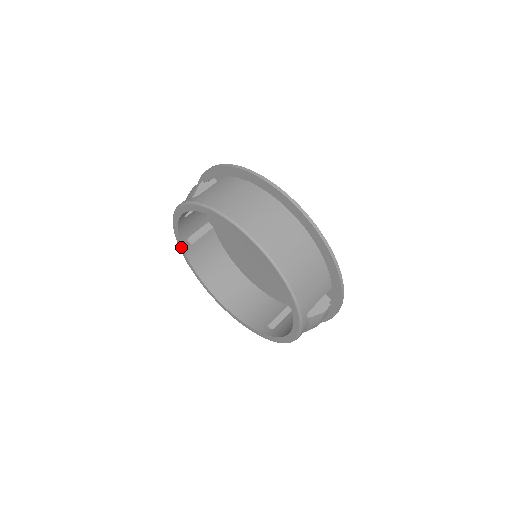
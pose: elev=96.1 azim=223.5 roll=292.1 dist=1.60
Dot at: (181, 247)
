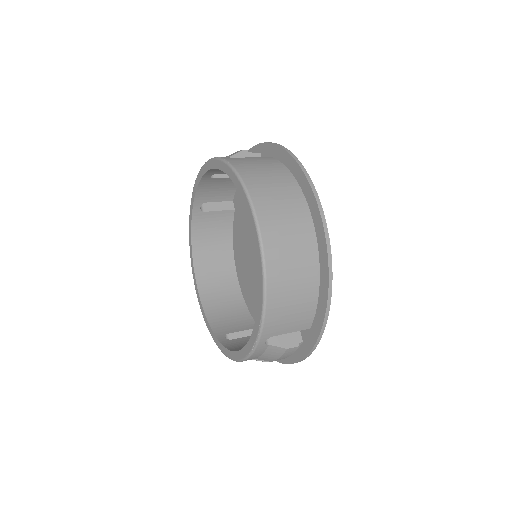
Dot at: (192, 207)
